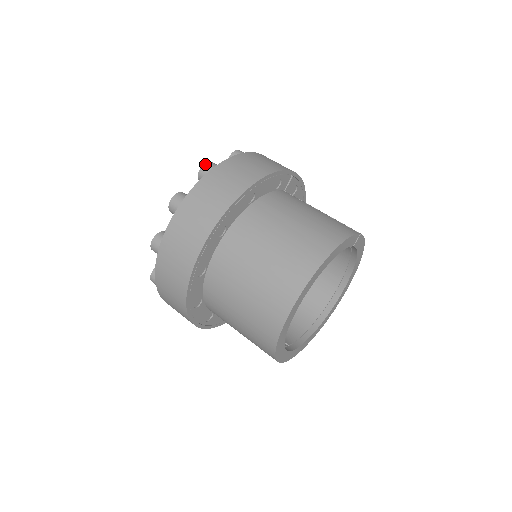
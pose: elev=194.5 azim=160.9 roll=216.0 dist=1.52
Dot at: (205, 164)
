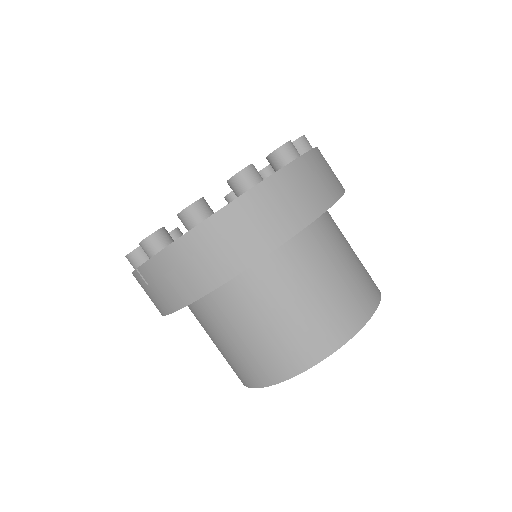
Dot at: occluded
